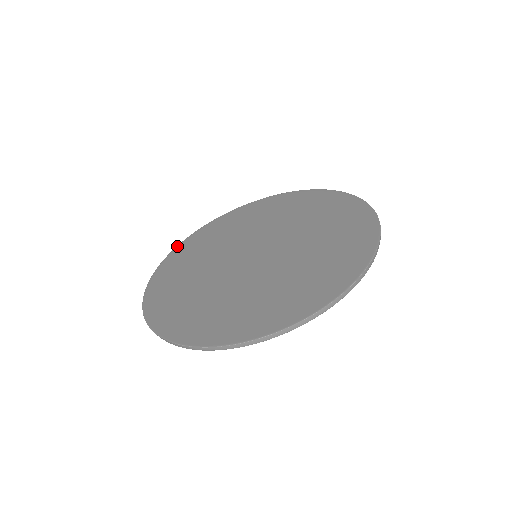
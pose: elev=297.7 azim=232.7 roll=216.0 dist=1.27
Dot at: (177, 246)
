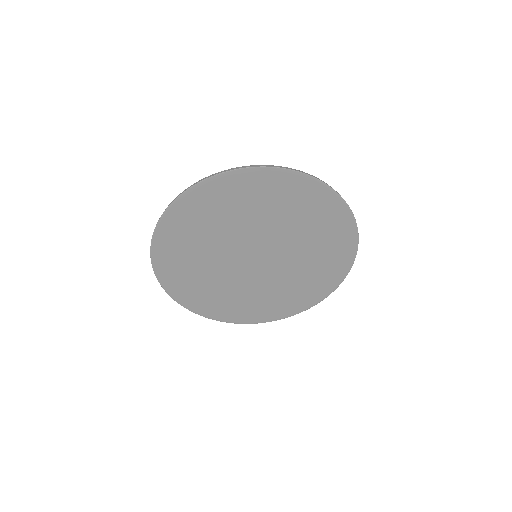
Dot at: (174, 203)
